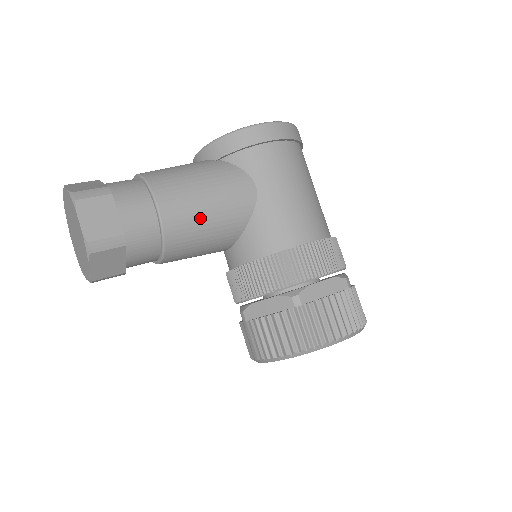
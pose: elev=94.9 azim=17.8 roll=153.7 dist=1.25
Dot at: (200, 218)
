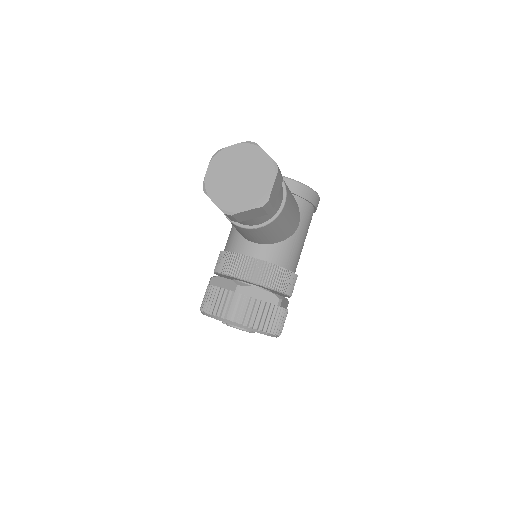
Dot at: (284, 224)
